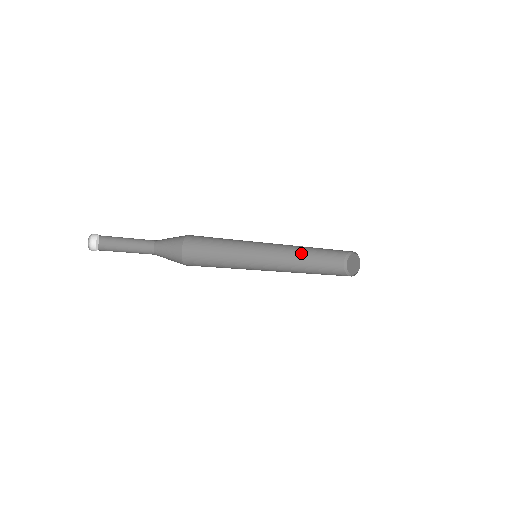
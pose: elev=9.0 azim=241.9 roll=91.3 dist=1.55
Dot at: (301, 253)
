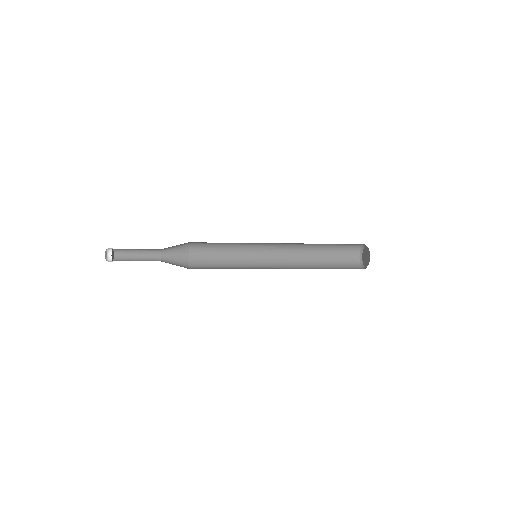
Dot at: (310, 245)
